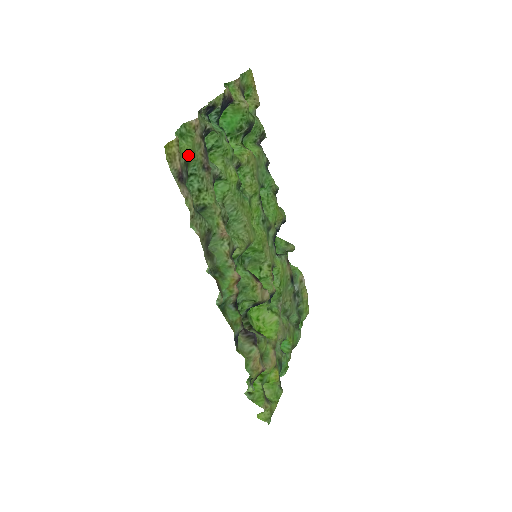
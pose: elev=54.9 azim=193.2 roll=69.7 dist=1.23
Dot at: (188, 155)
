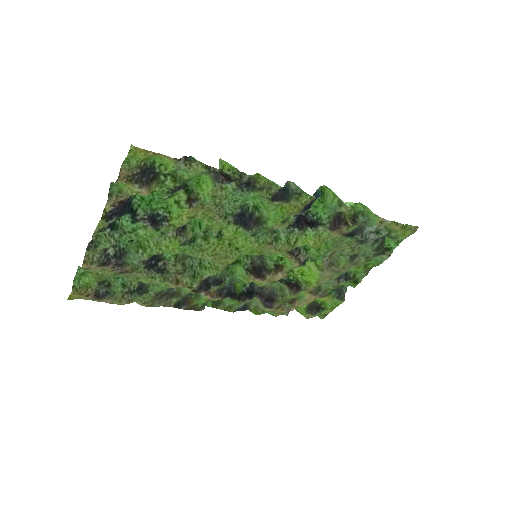
Dot at: (97, 280)
